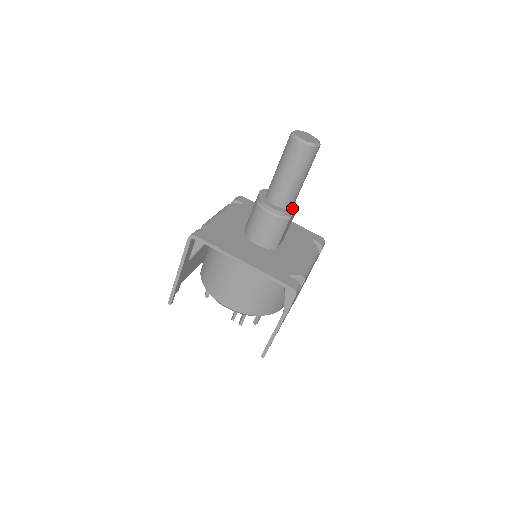
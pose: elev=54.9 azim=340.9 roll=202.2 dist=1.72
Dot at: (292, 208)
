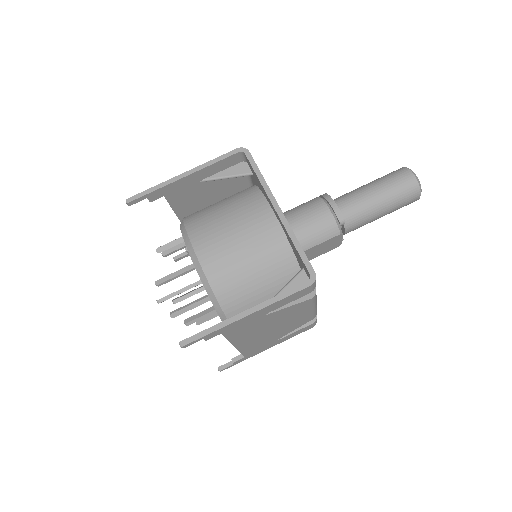
Dot at: occluded
